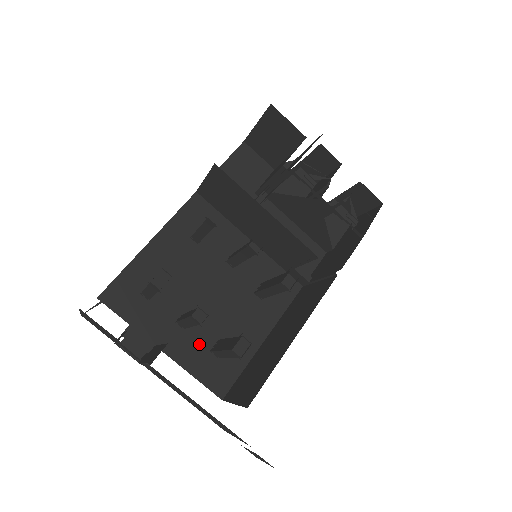
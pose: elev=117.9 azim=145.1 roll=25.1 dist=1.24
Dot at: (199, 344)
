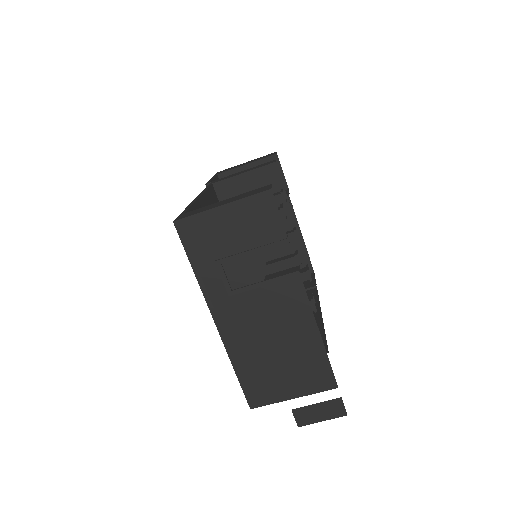
Dot at: occluded
